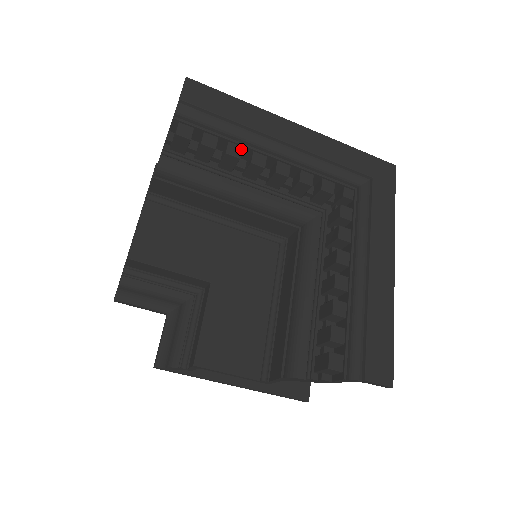
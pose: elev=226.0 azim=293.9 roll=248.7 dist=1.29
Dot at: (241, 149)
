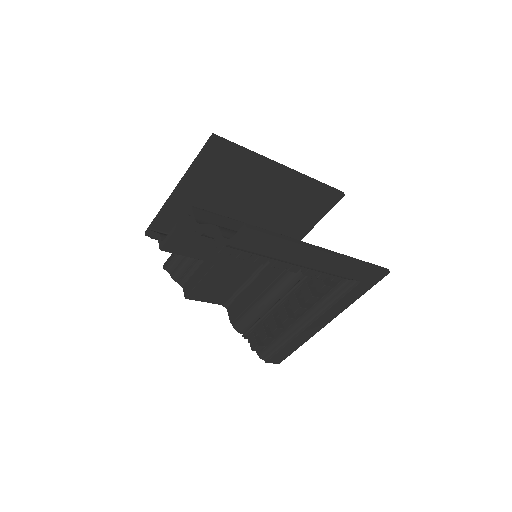
Dot at: occluded
